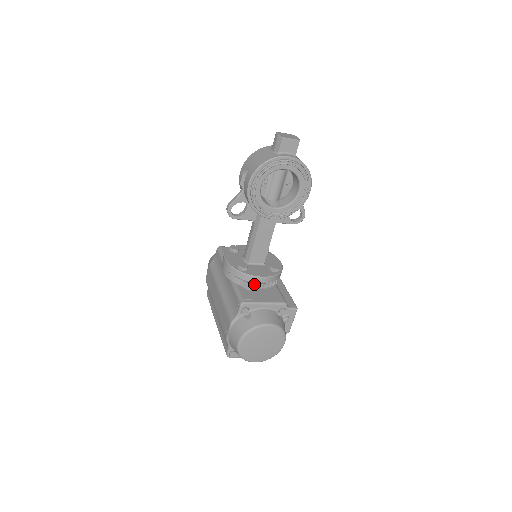
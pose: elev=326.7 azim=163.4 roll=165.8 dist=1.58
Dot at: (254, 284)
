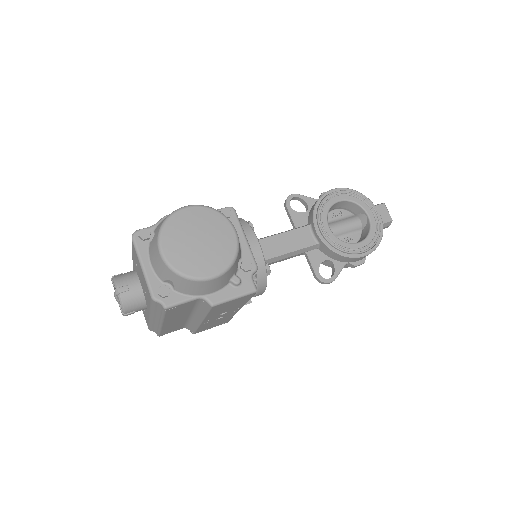
Dot at: occluded
